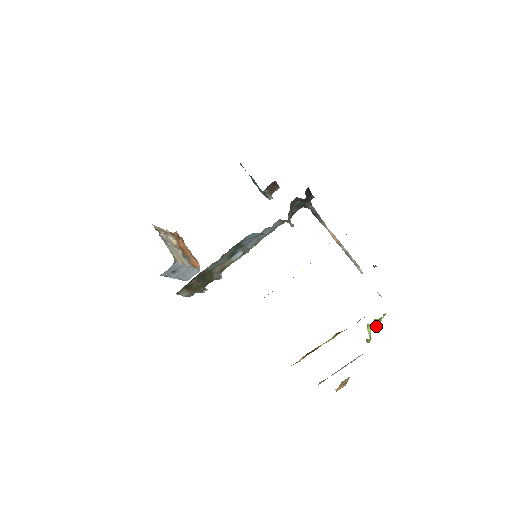
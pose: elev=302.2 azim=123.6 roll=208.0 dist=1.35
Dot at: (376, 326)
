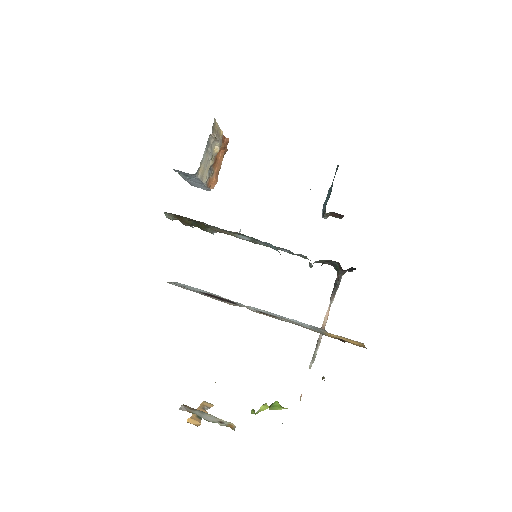
Dot at: (271, 407)
